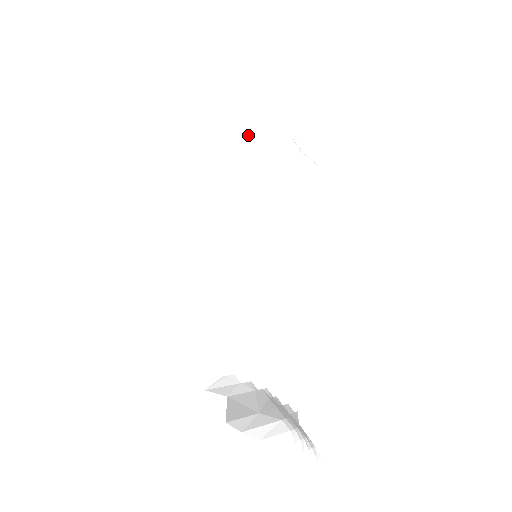
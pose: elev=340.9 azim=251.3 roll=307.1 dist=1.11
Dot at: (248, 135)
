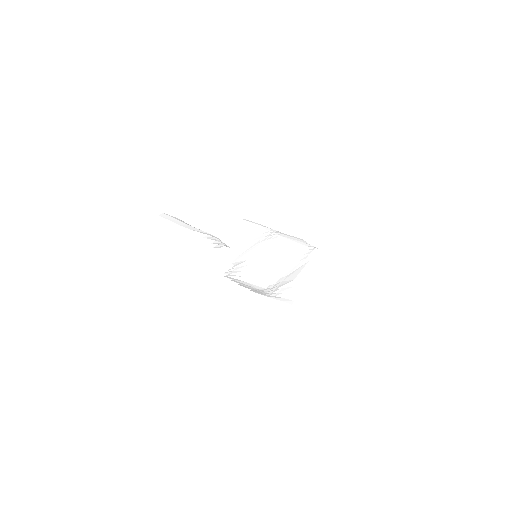
Dot at: (272, 231)
